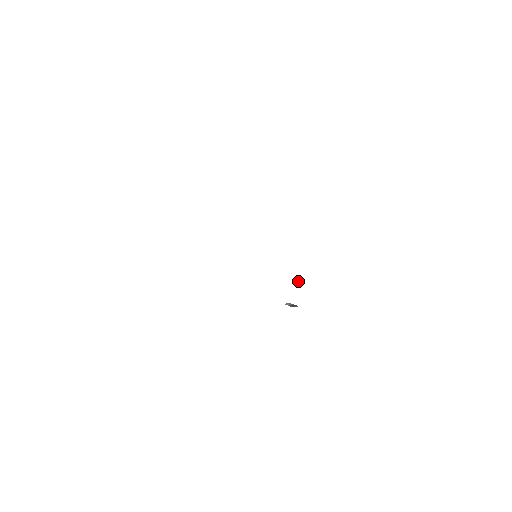
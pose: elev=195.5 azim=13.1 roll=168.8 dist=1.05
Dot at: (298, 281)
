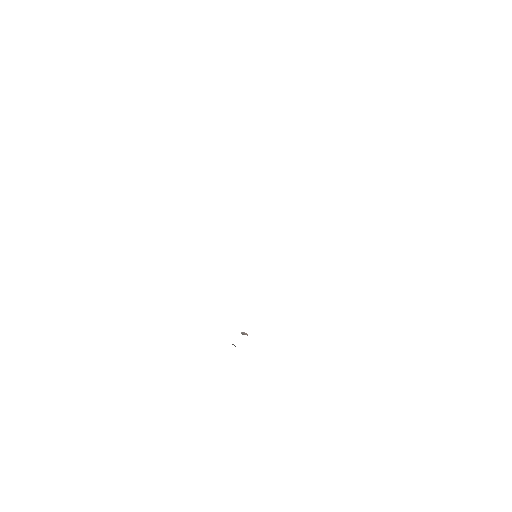
Dot at: (245, 334)
